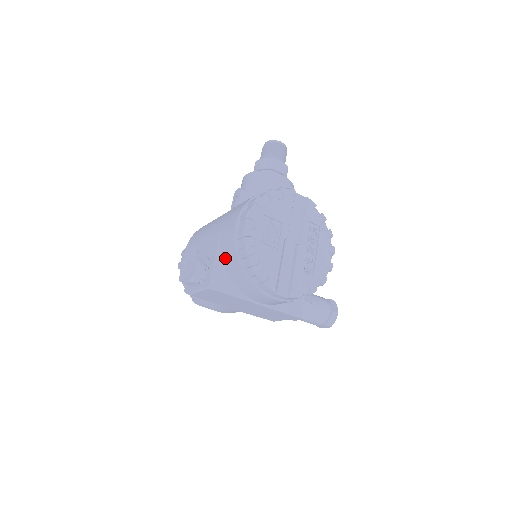
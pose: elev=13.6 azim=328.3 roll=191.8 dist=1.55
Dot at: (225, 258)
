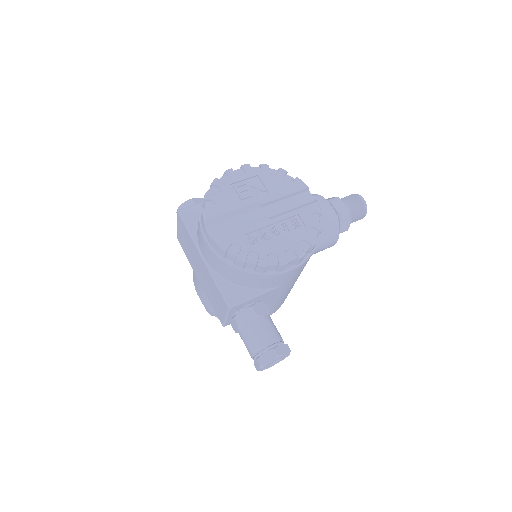
Dot at: occluded
